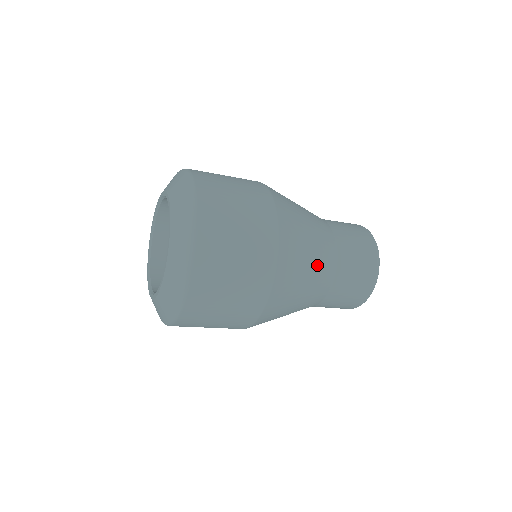
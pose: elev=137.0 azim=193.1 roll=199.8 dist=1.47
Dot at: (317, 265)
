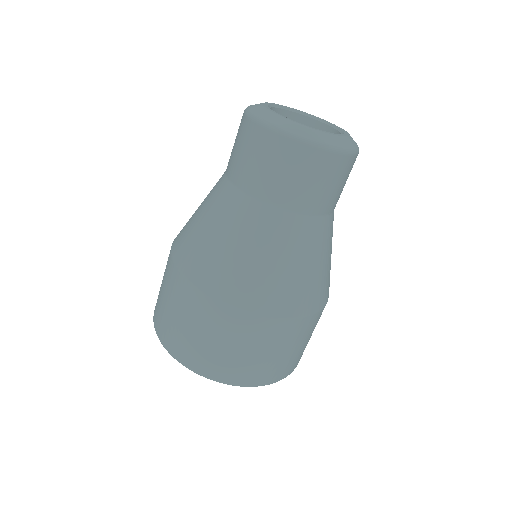
Dot at: (321, 251)
